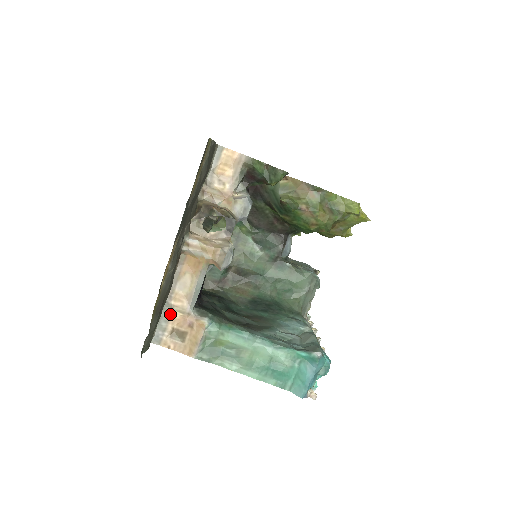
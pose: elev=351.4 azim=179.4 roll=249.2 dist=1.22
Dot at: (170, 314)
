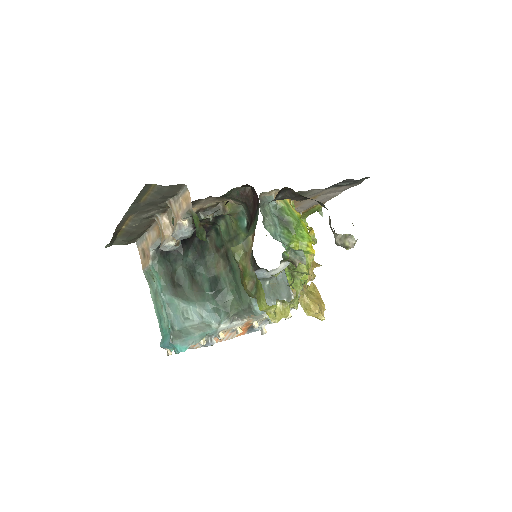
Dot at: (144, 240)
